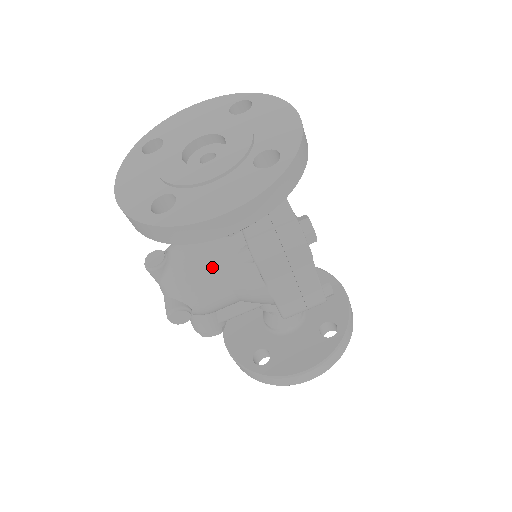
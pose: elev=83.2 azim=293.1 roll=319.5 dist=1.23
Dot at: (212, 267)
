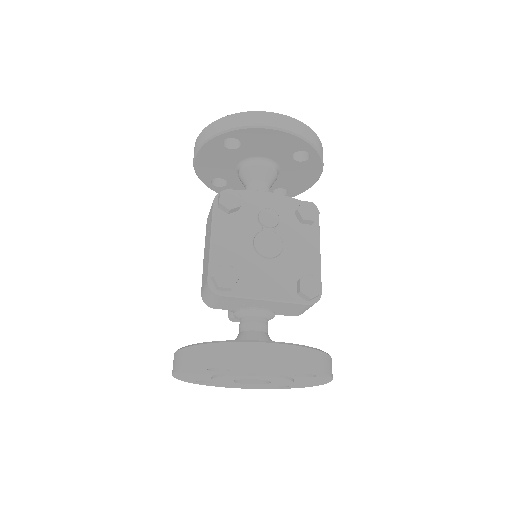
Dot at: occluded
